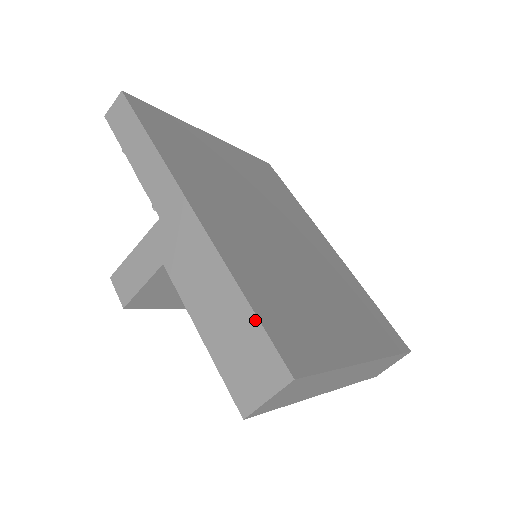
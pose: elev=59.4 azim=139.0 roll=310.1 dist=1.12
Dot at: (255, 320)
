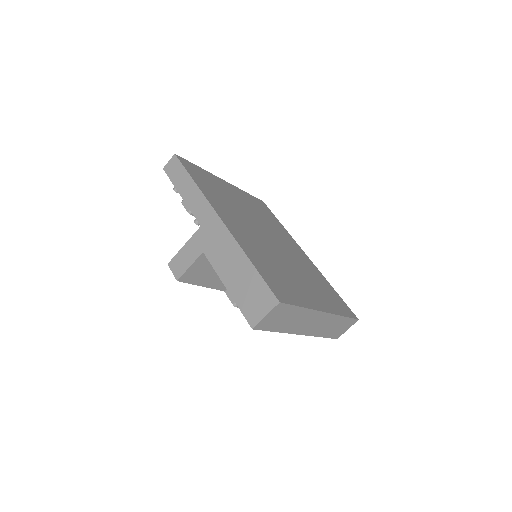
Dot at: (258, 275)
